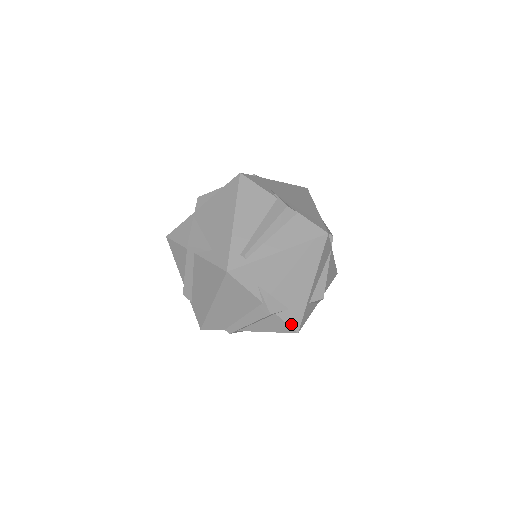
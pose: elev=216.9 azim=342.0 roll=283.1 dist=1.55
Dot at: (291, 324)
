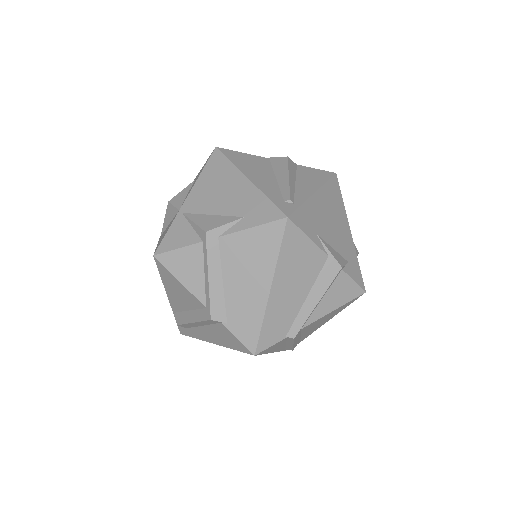
Dot at: (357, 281)
